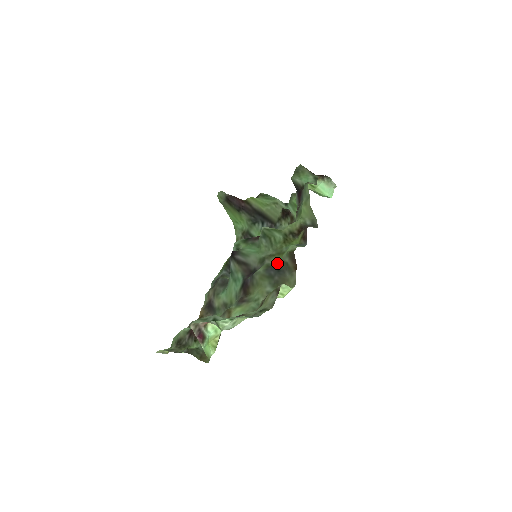
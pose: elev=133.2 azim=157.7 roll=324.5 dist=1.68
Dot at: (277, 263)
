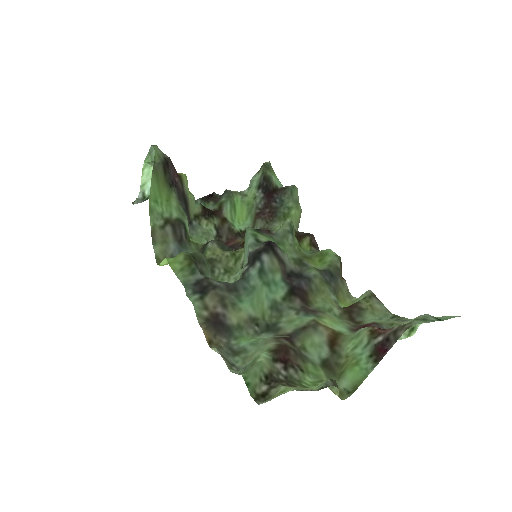
Dot at: (328, 267)
